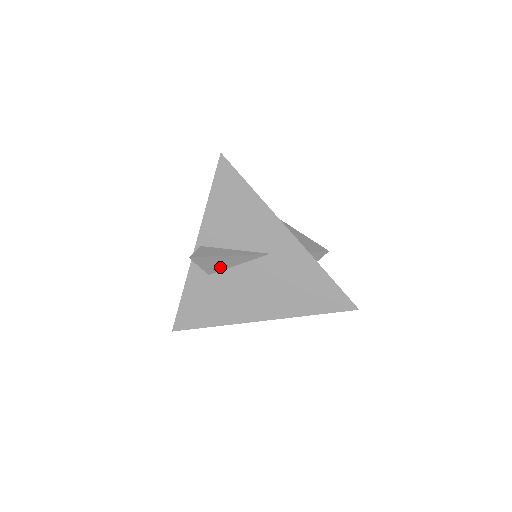
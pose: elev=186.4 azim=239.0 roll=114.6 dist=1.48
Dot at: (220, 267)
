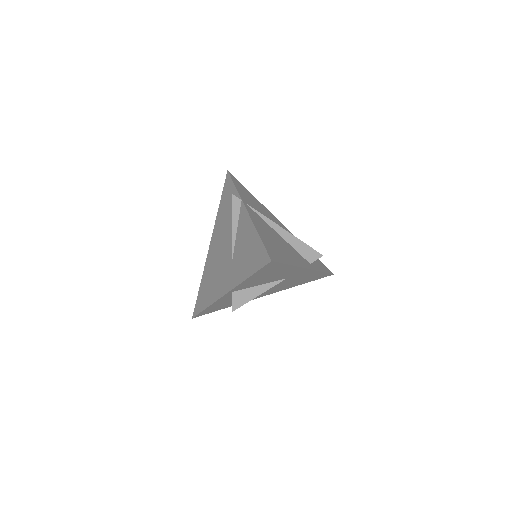
Dot at: occluded
